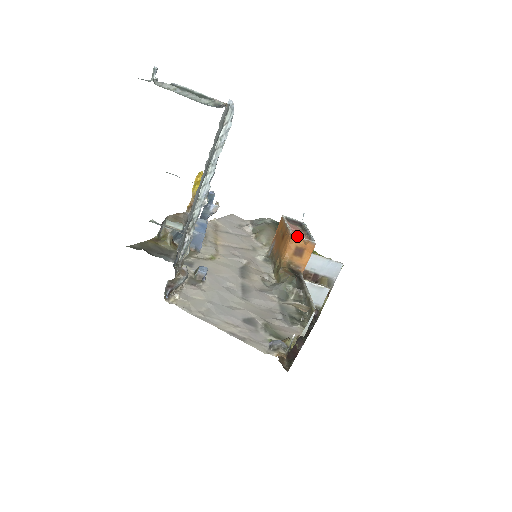
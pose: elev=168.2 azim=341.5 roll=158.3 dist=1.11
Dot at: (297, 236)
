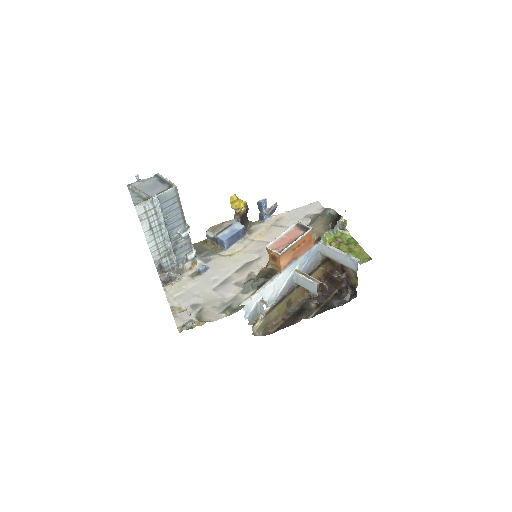
Dot at: (275, 246)
